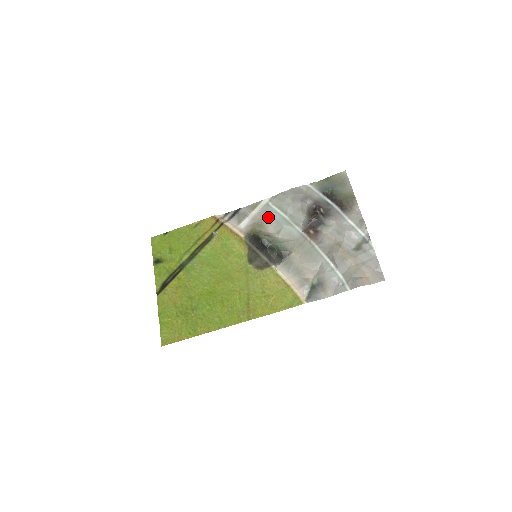
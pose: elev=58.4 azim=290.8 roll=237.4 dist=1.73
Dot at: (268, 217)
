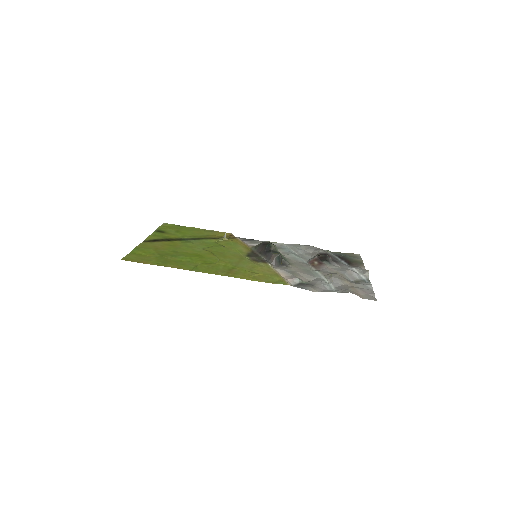
Dot at: (279, 248)
